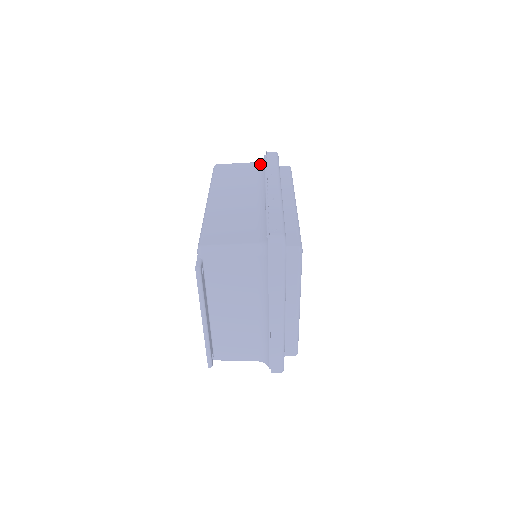
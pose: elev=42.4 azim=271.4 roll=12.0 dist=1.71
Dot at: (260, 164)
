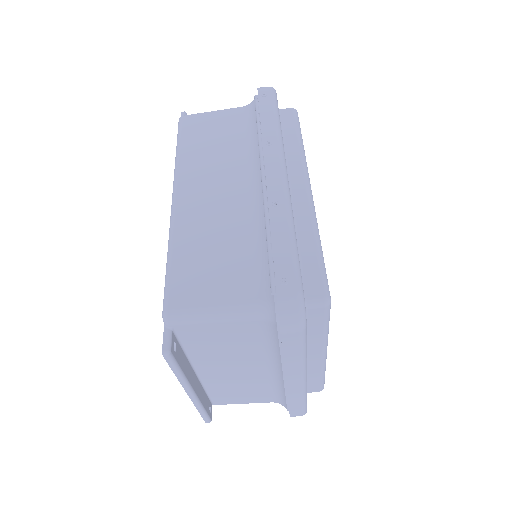
Dot at: (249, 112)
